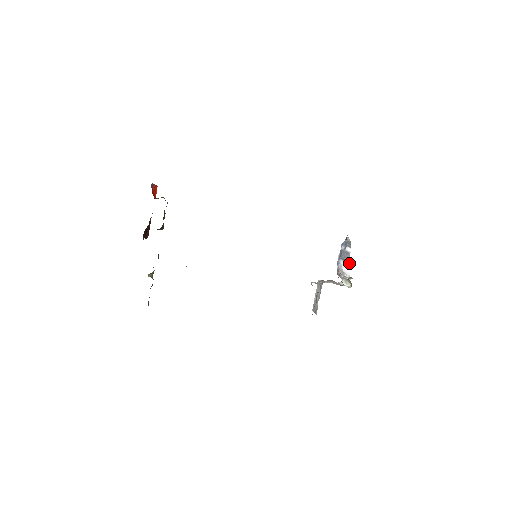
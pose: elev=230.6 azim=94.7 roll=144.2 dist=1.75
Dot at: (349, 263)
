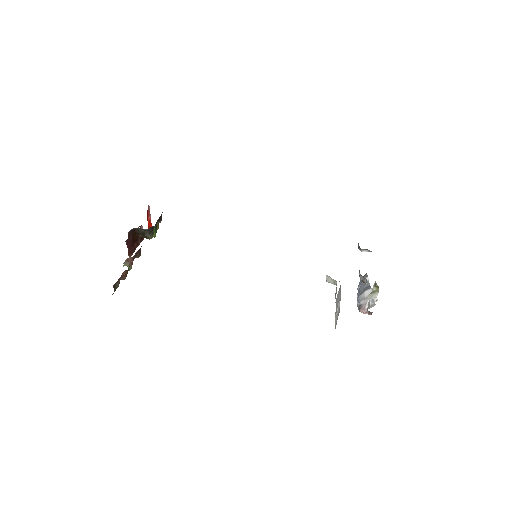
Dot at: (370, 288)
